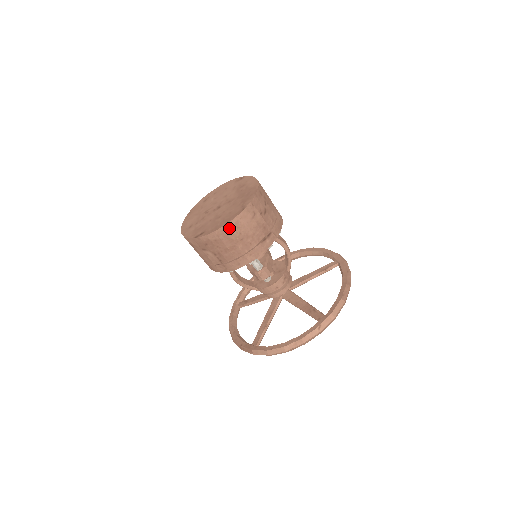
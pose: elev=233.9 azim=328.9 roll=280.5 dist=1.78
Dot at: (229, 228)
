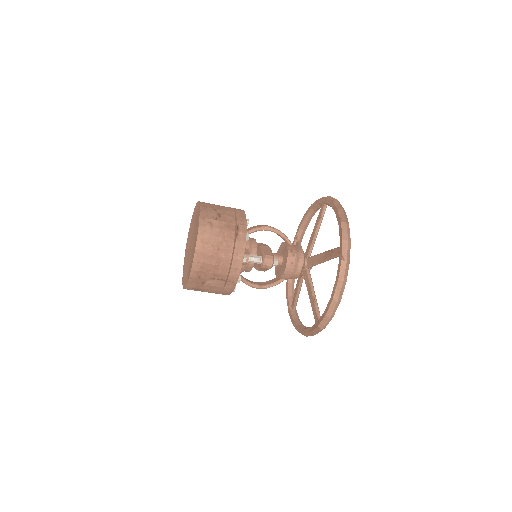
Dot at: (200, 249)
